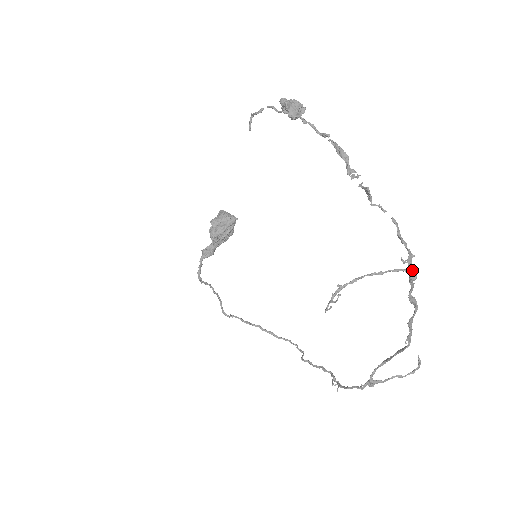
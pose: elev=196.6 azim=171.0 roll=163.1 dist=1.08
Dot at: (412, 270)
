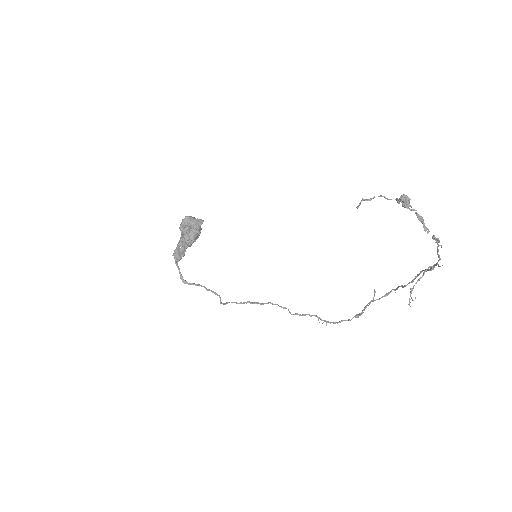
Dot at: (434, 266)
